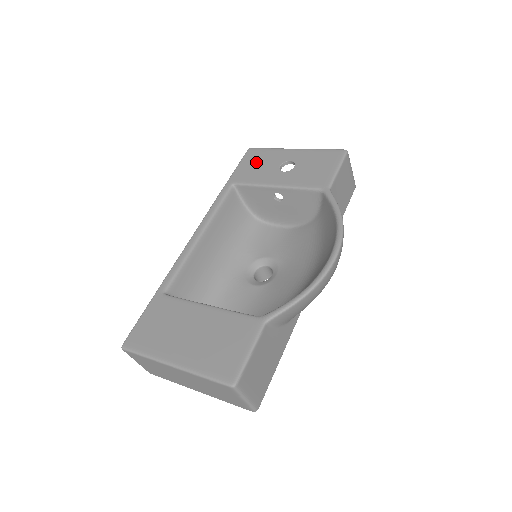
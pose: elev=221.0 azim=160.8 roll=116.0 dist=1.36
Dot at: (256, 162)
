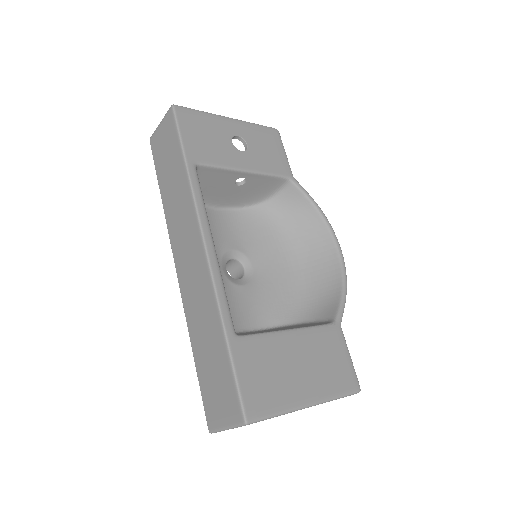
Dot at: (201, 131)
